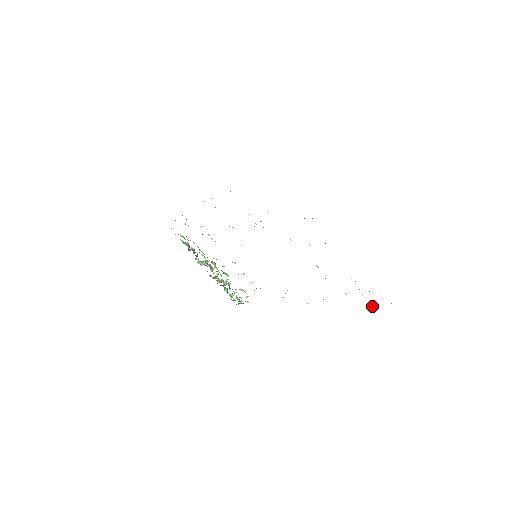
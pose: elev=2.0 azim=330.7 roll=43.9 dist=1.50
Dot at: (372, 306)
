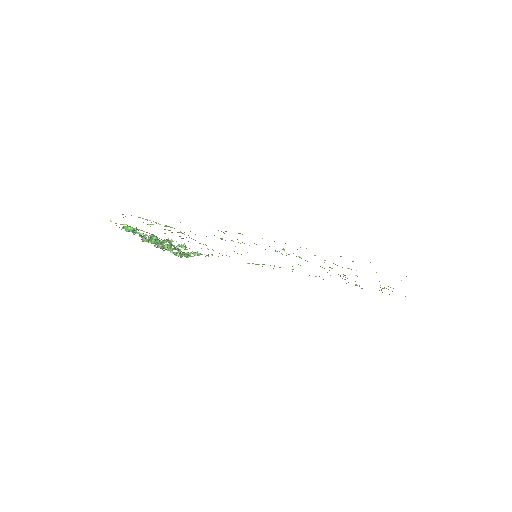
Dot at: occluded
